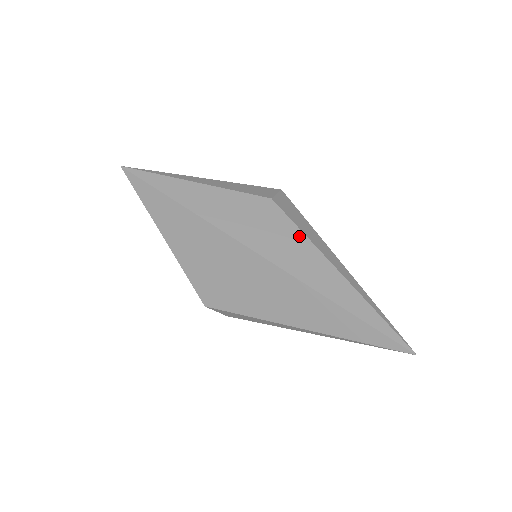
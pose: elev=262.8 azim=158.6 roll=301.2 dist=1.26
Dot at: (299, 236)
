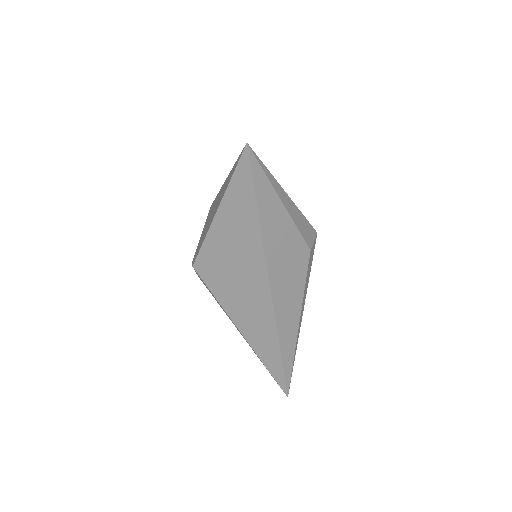
Dot at: (301, 291)
